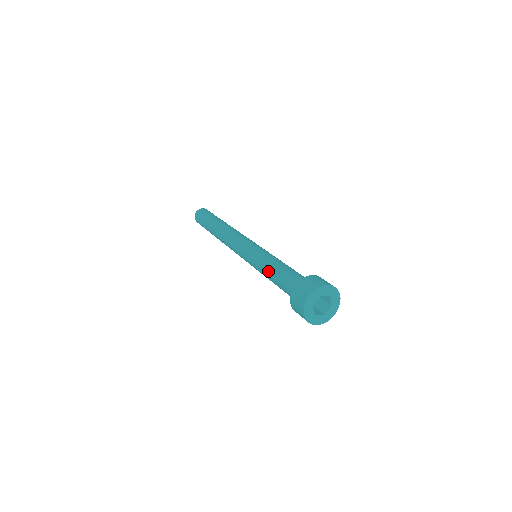
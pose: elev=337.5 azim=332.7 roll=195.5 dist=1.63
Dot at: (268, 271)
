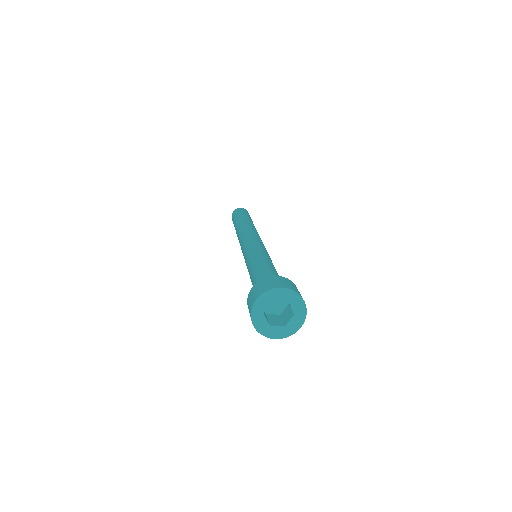
Dot at: (249, 272)
